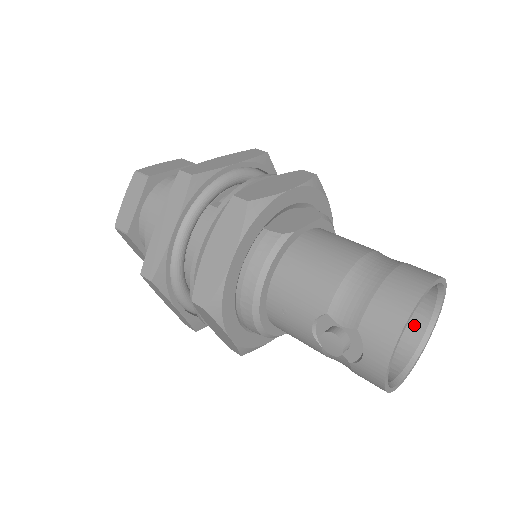
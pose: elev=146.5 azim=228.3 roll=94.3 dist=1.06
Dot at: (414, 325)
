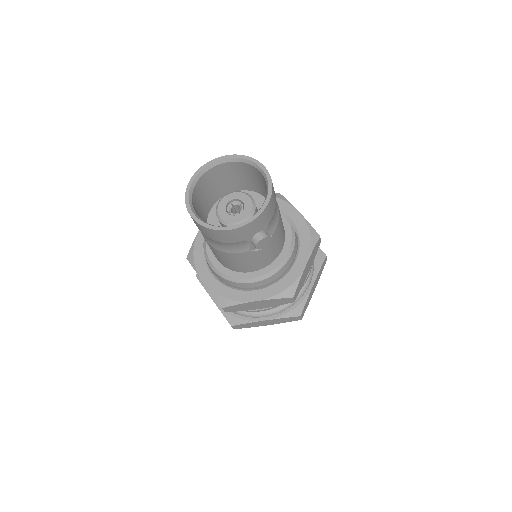
Dot at: occluded
